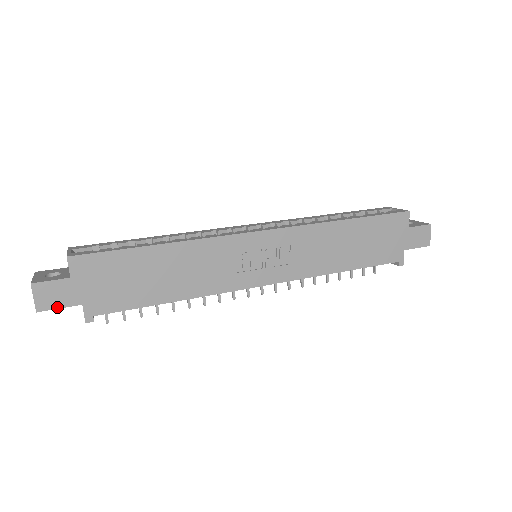
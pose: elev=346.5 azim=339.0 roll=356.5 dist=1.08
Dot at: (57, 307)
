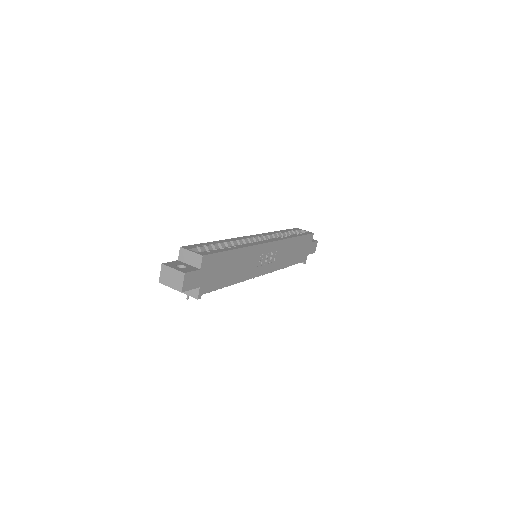
Dot at: (190, 289)
